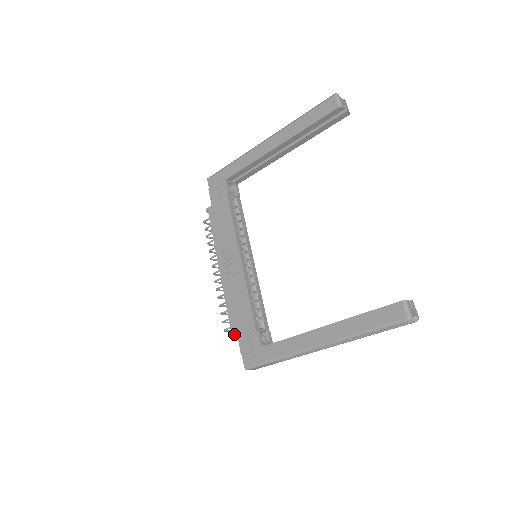
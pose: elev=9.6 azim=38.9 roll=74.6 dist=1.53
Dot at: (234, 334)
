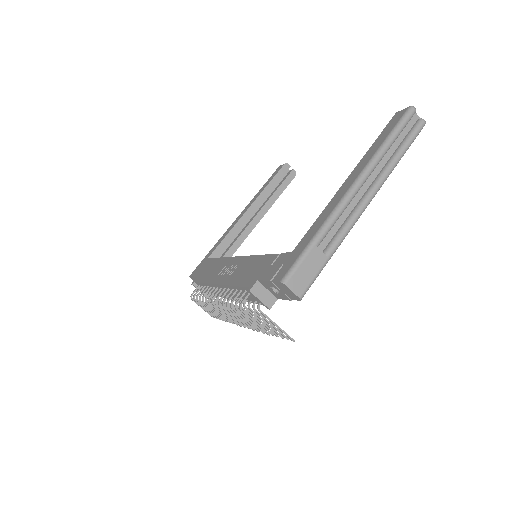
Dot at: (253, 283)
